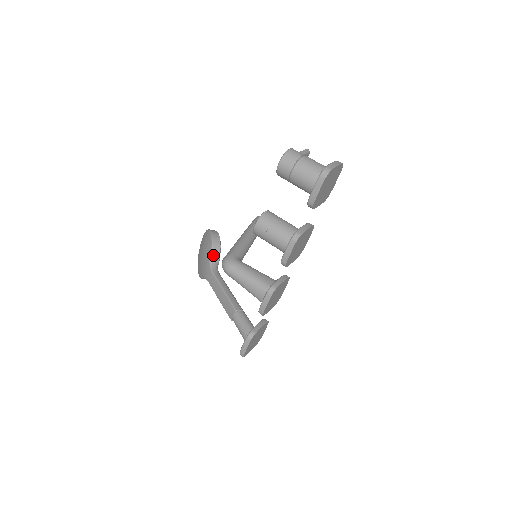
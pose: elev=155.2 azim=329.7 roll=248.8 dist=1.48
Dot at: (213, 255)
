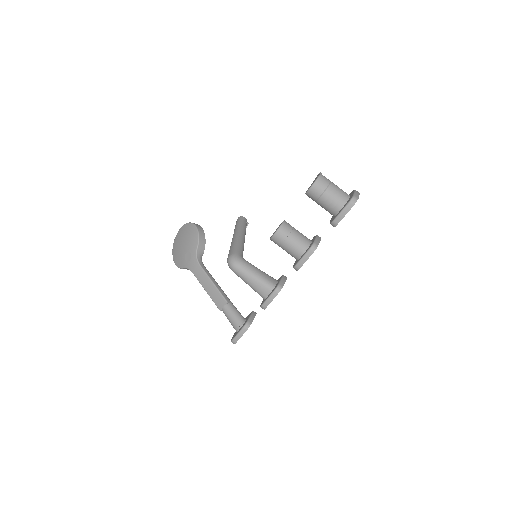
Dot at: (199, 248)
